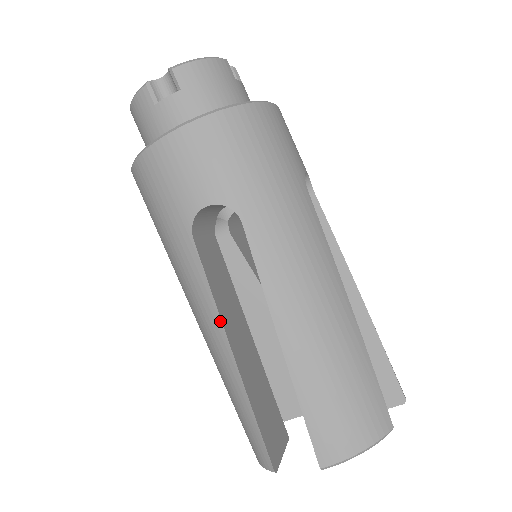
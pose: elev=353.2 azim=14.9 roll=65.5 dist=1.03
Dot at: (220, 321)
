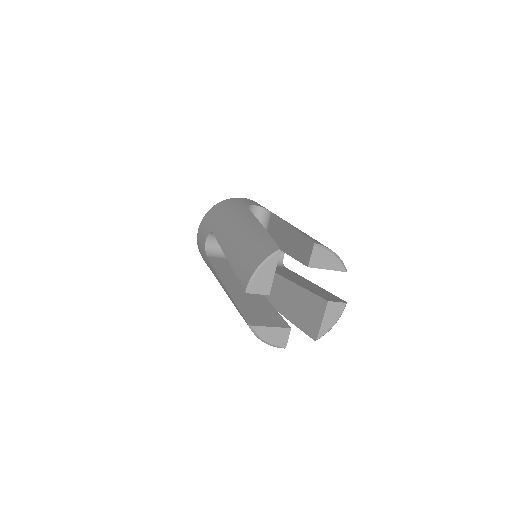
Dot at: (218, 276)
